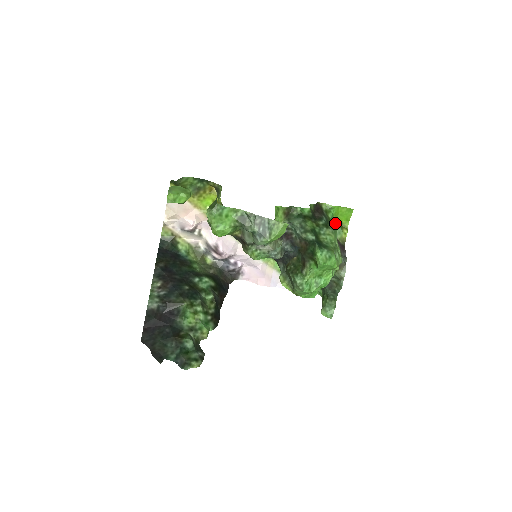
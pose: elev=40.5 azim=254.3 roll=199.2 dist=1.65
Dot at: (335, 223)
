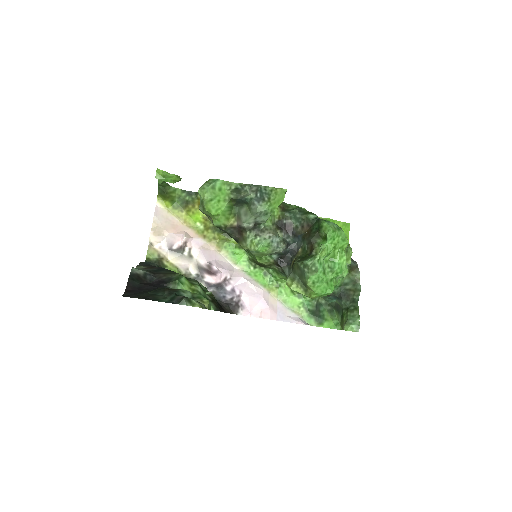
Dot at: occluded
